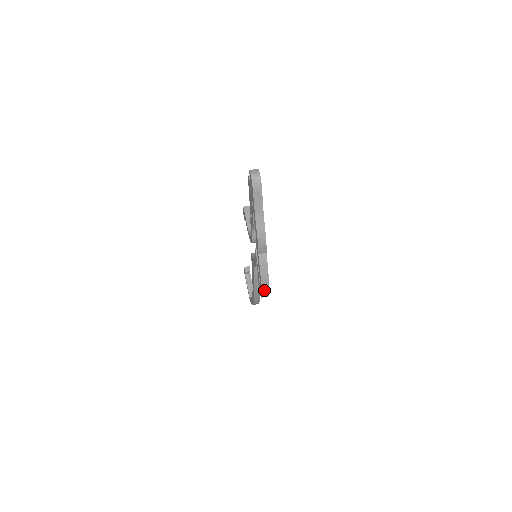
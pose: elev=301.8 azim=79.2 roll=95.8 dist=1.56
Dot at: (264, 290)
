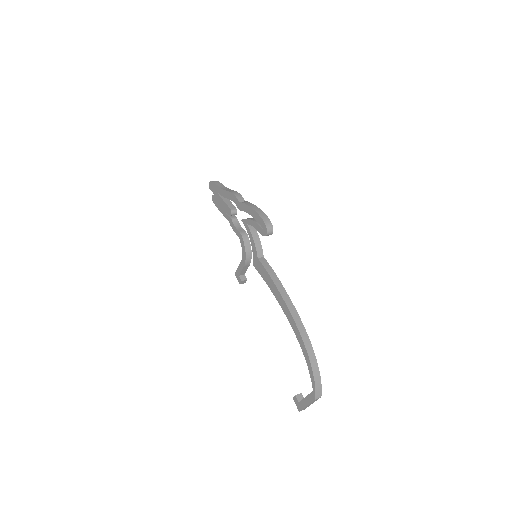
Dot at: (261, 215)
